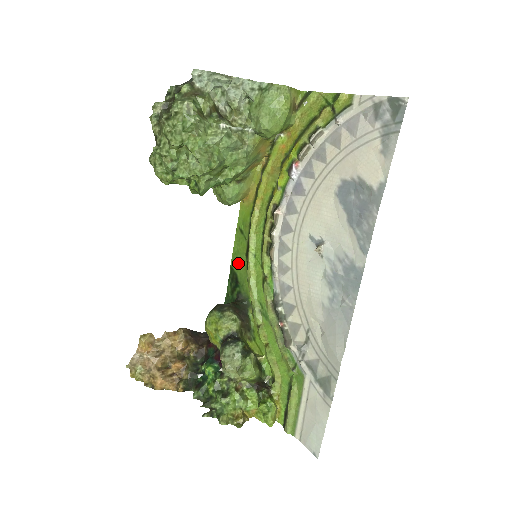
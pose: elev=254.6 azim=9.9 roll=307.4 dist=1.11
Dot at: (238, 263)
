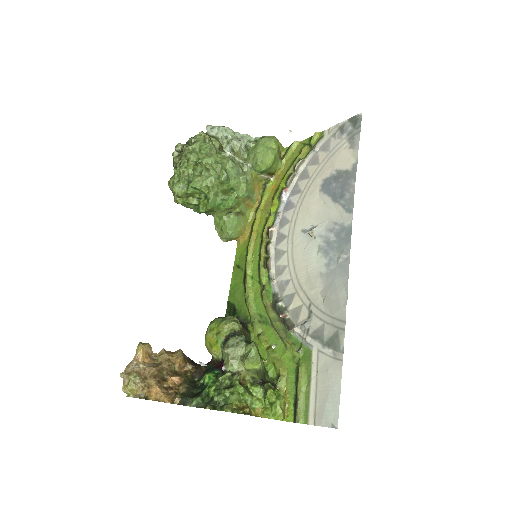
Dot at: (235, 294)
